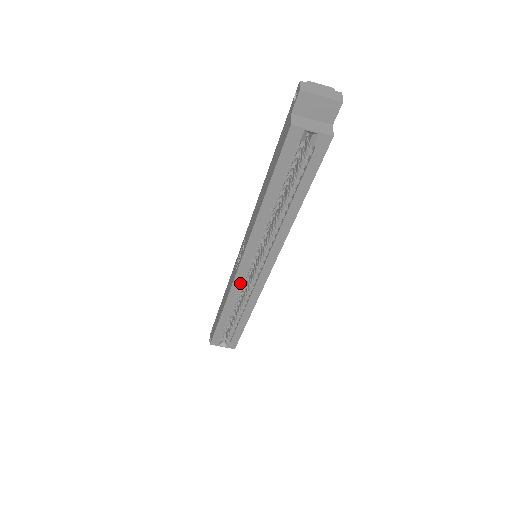
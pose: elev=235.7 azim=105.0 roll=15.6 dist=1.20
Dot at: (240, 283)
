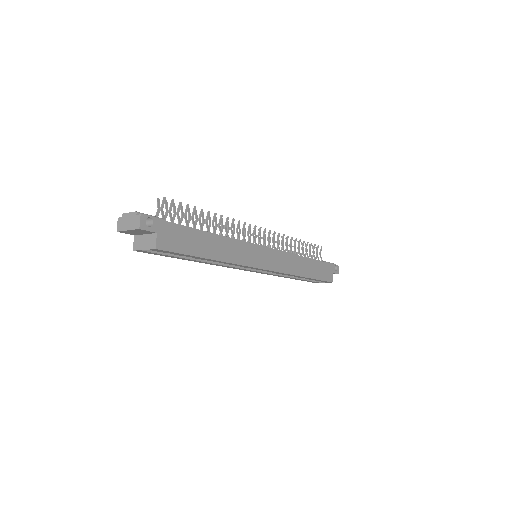
Dot at: occluded
